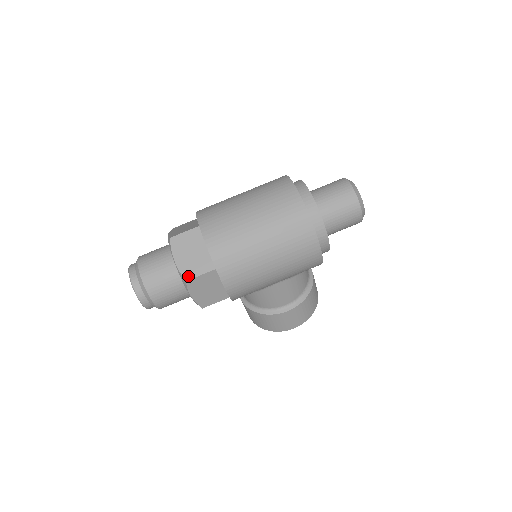
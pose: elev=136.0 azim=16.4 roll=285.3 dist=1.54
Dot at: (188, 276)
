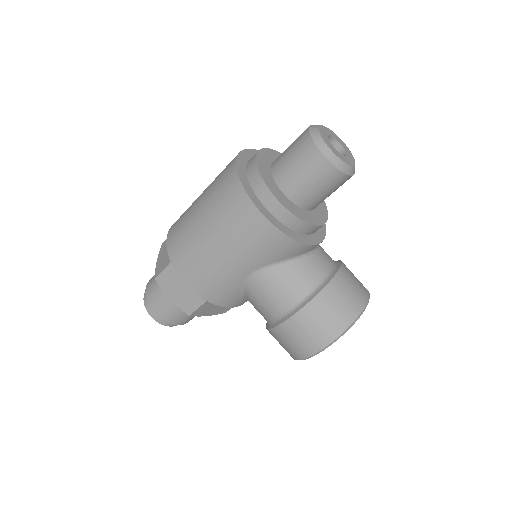
Dot at: (157, 273)
